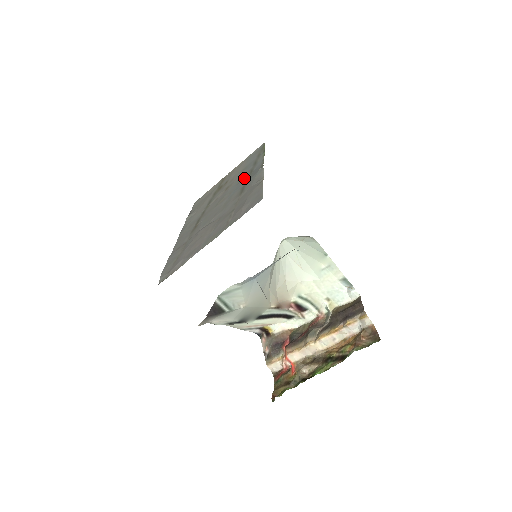
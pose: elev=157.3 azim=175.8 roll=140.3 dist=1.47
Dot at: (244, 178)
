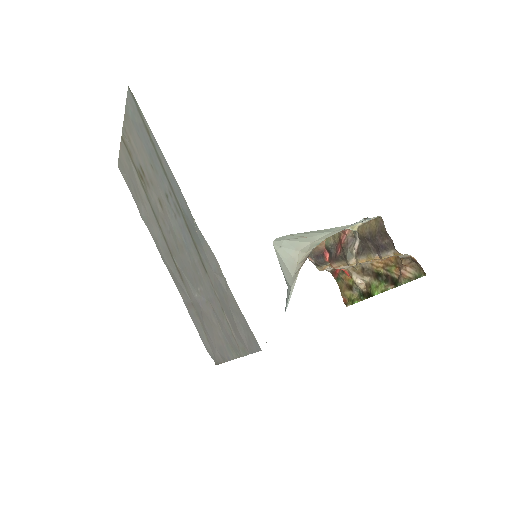
Dot at: (177, 212)
